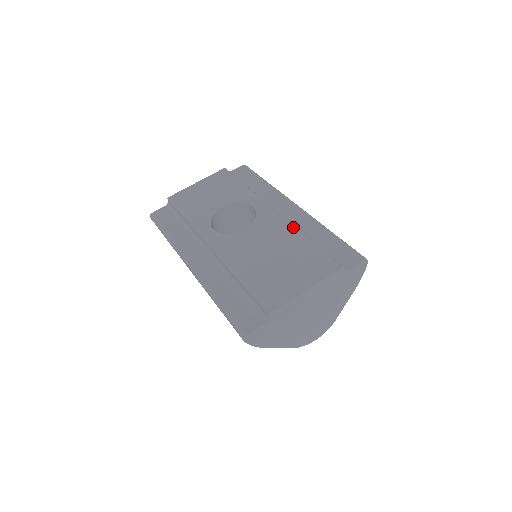
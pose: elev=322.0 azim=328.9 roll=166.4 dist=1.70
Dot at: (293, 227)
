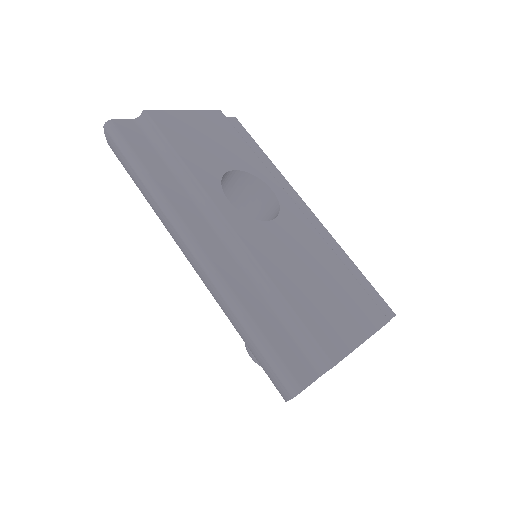
Dot at: (327, 243)
